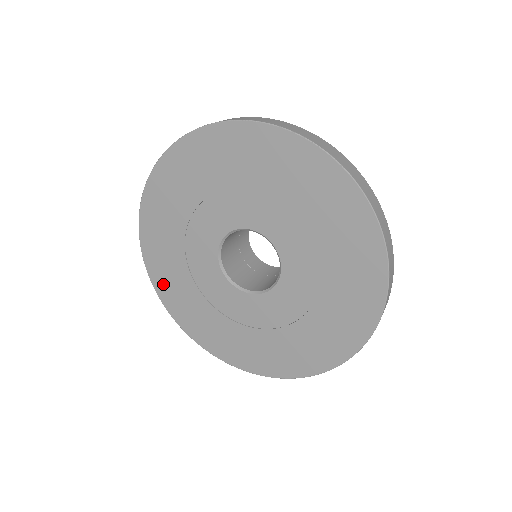
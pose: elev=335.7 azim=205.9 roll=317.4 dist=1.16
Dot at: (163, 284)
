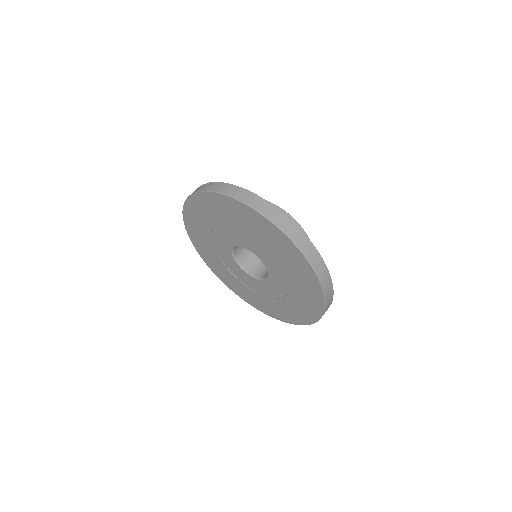
Dot at: (192, 231)
